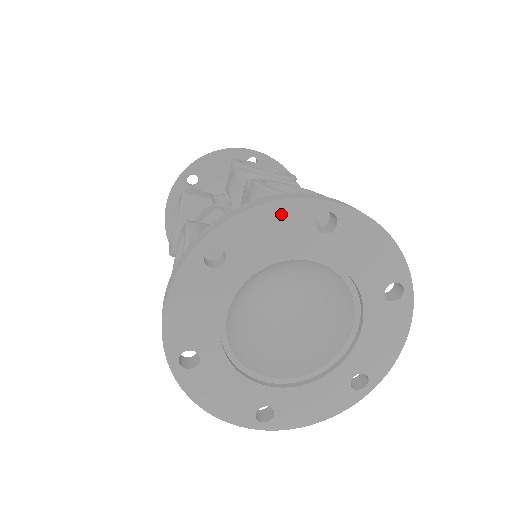
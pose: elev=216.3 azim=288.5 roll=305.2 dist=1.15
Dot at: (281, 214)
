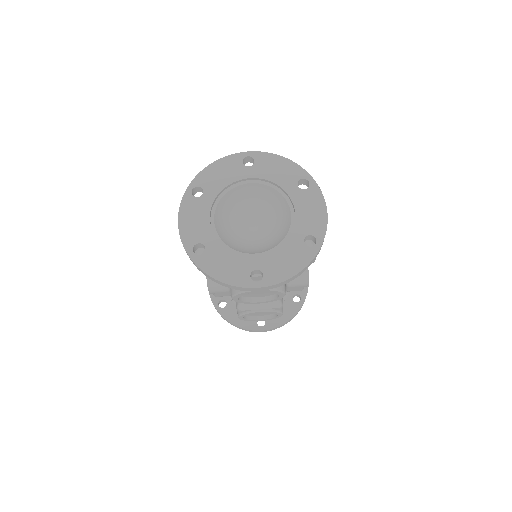
Dot at: (224, 164)
